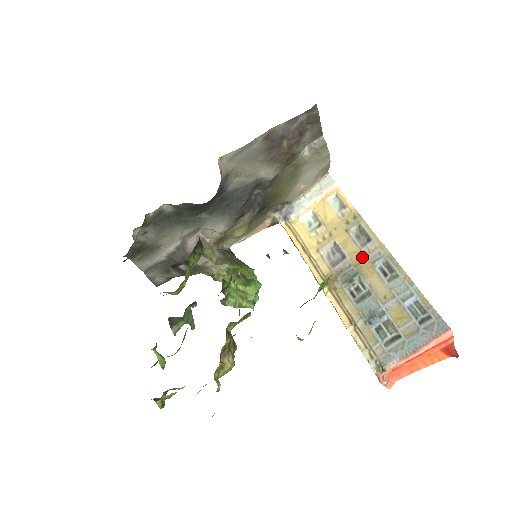
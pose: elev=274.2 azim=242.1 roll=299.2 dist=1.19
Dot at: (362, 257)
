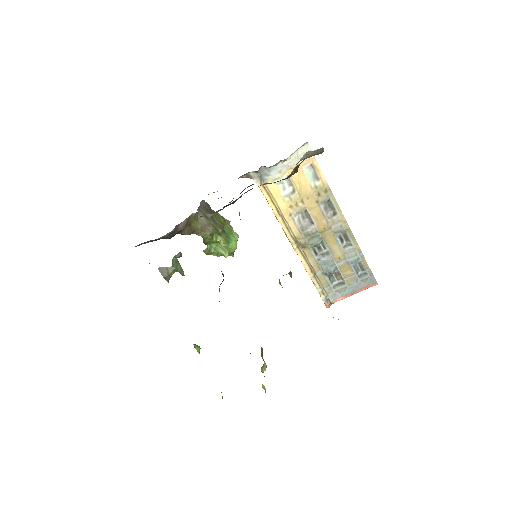
Dot at: (327, 227)
